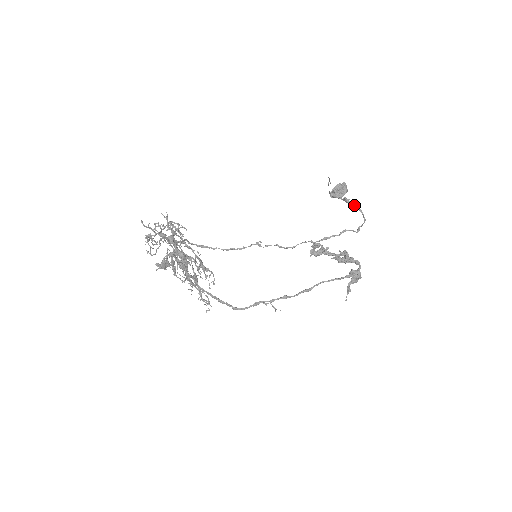
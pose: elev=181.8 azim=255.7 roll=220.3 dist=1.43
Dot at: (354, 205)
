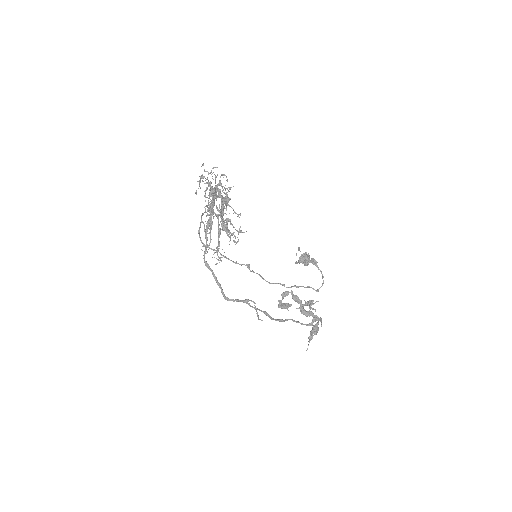
Dot at: occluded
